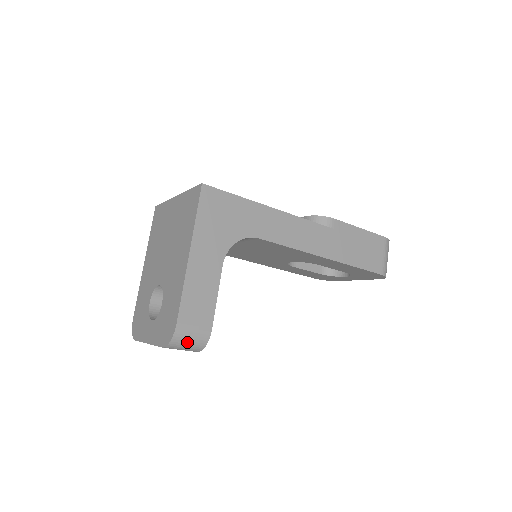
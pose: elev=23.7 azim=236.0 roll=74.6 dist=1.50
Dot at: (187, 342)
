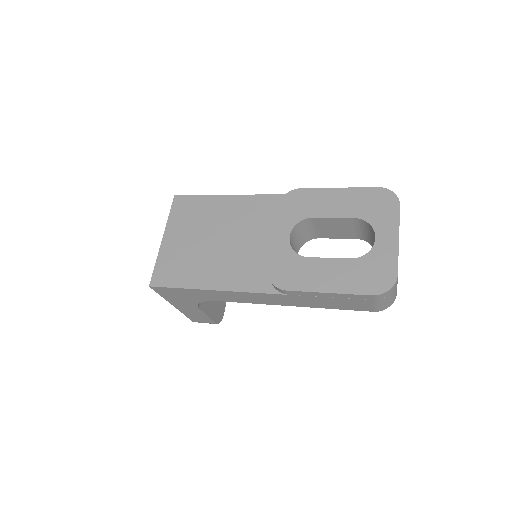
Dot at: occluded
